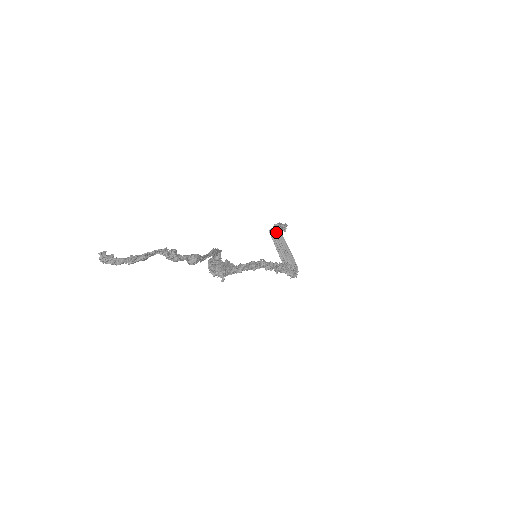
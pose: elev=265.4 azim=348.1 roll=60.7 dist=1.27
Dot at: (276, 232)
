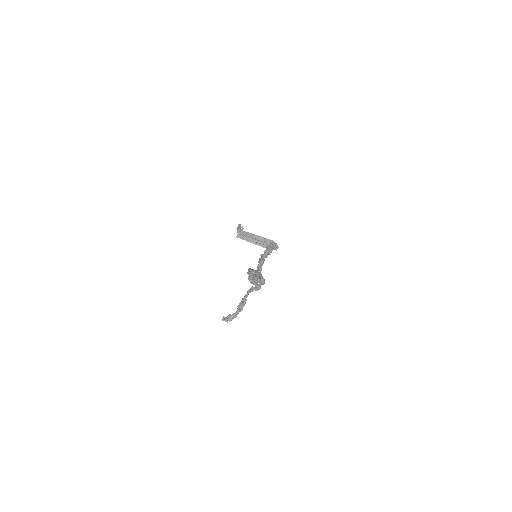
Dot at: (242, 234)
